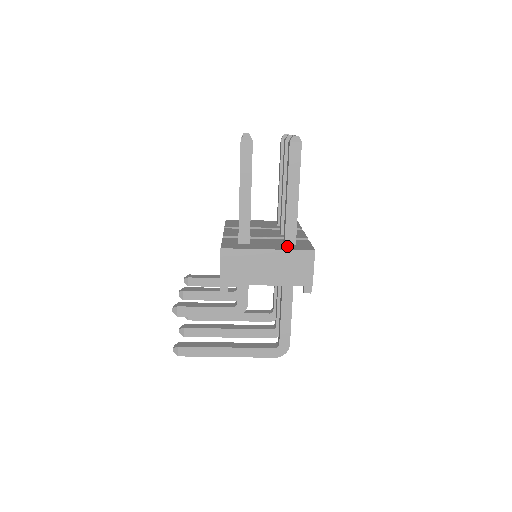
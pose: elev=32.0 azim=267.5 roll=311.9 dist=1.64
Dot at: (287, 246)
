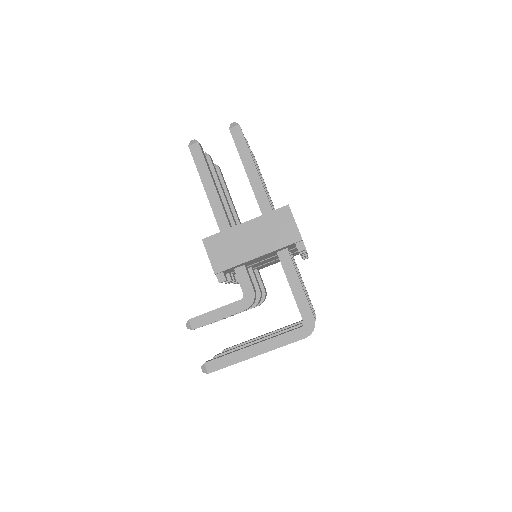
Dot at: occluded
